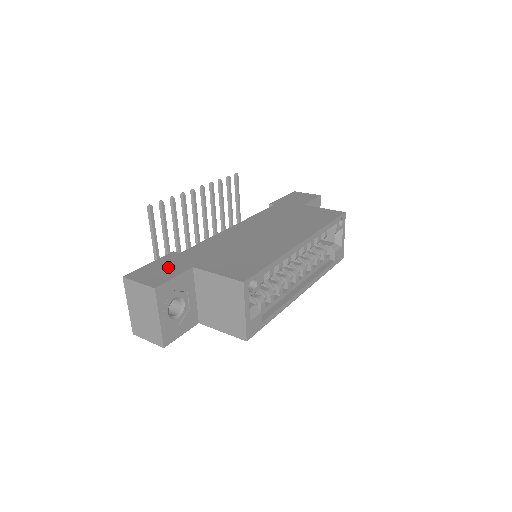
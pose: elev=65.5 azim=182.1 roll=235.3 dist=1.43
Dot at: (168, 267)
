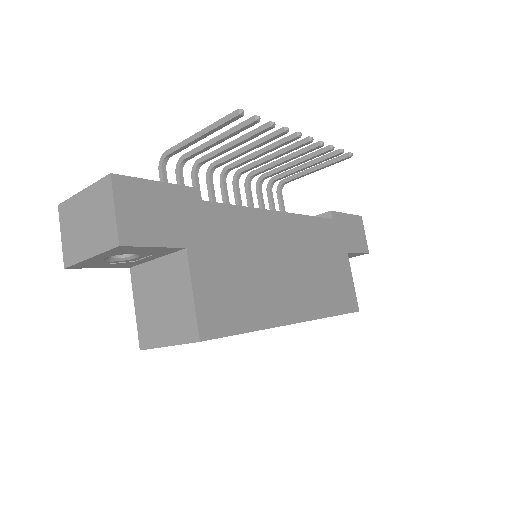
Dot at: (167, 216)
